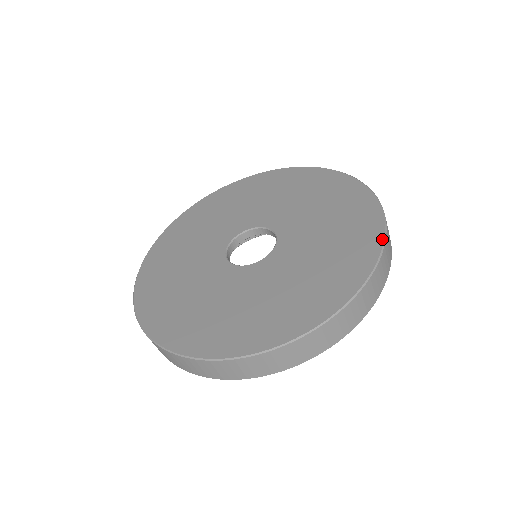
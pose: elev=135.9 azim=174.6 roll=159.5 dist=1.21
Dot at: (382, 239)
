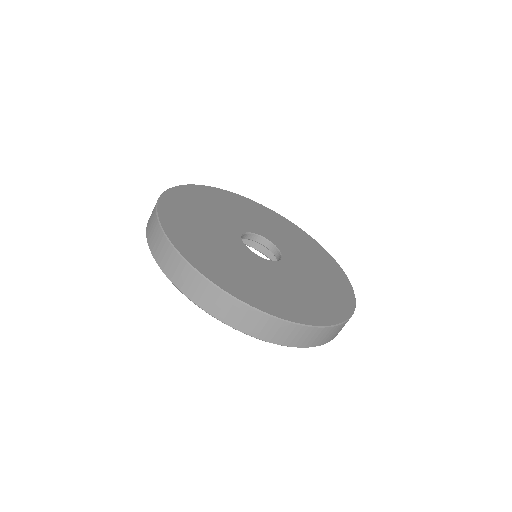
Dot at: (324, 324)
